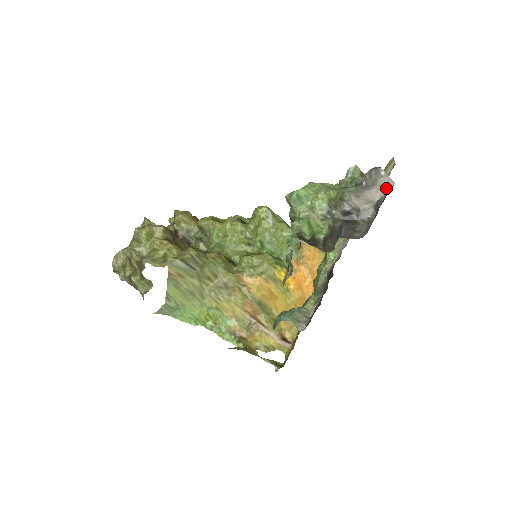
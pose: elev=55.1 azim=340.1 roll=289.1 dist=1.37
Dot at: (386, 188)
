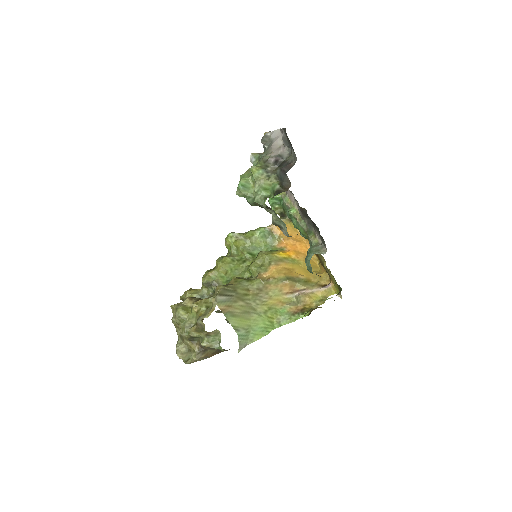
Dot at: (279, 135)
